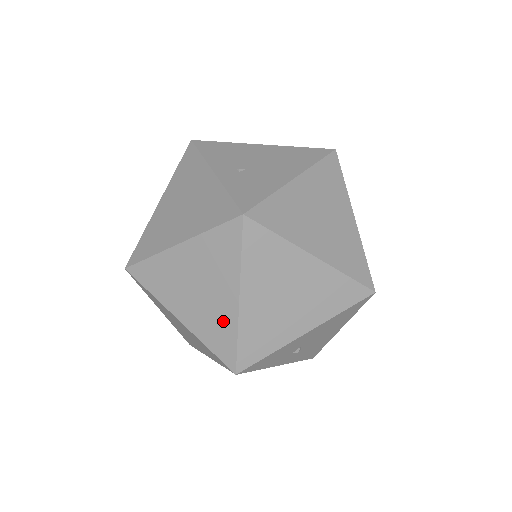
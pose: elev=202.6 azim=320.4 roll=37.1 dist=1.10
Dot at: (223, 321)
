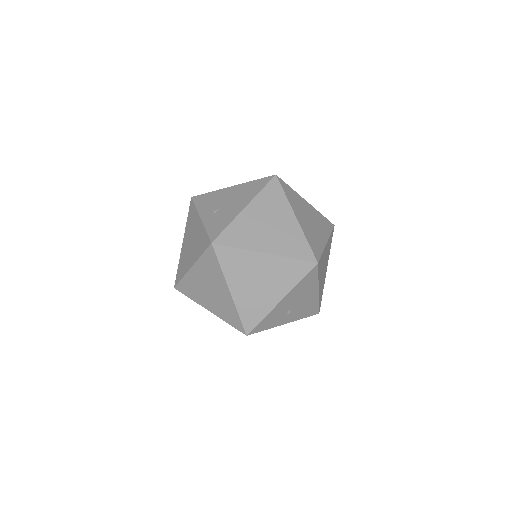
Dot at: (228, 306)
